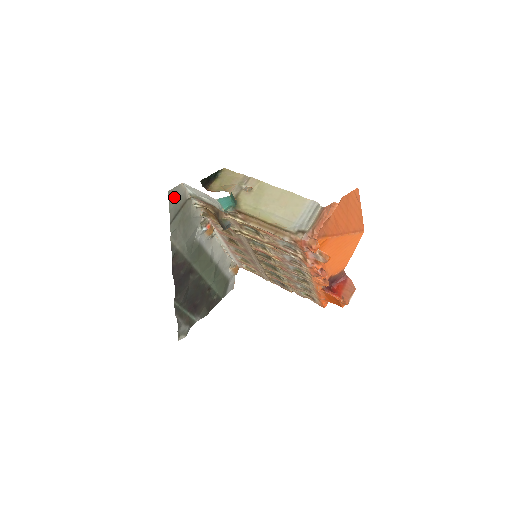
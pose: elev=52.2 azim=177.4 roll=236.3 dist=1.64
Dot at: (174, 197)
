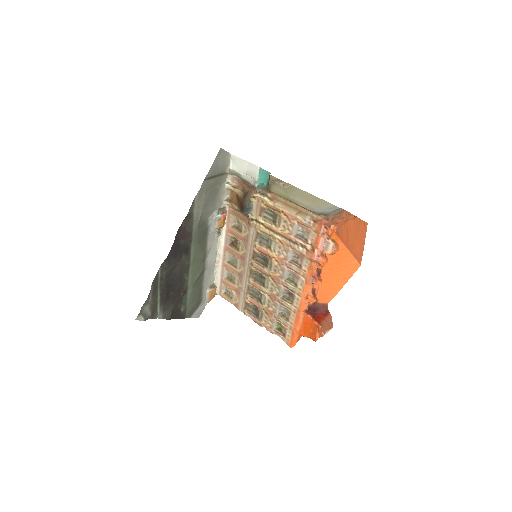
Dot at: (220, 159)
